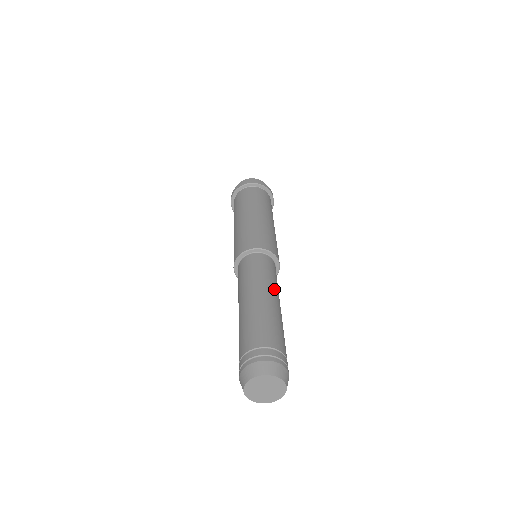
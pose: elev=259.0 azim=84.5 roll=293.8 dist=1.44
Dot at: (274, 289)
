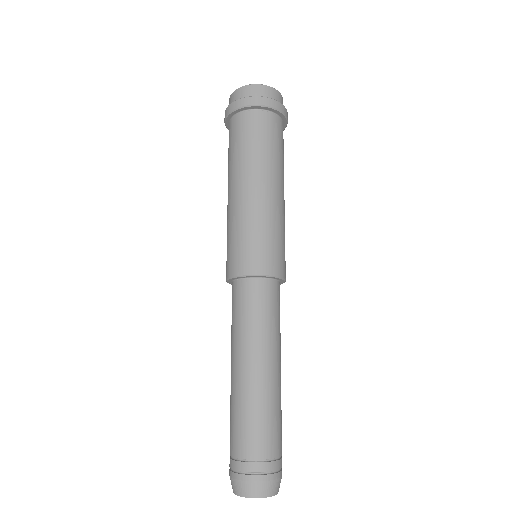
Dot at: (276, 346)
